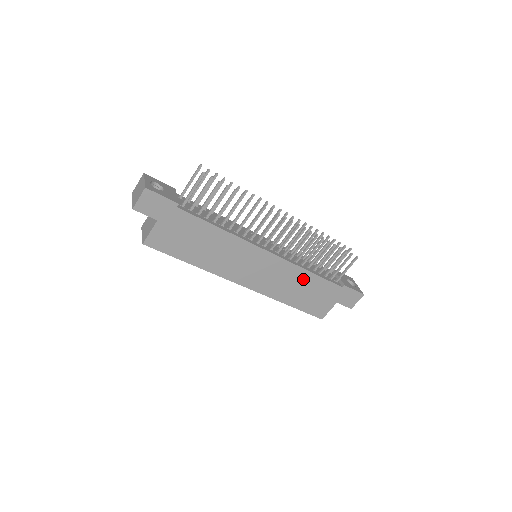
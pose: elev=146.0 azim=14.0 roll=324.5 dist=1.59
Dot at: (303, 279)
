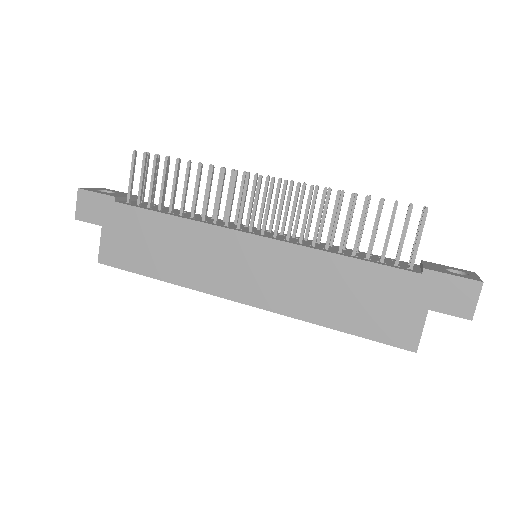
Dot at: (333, 271)
